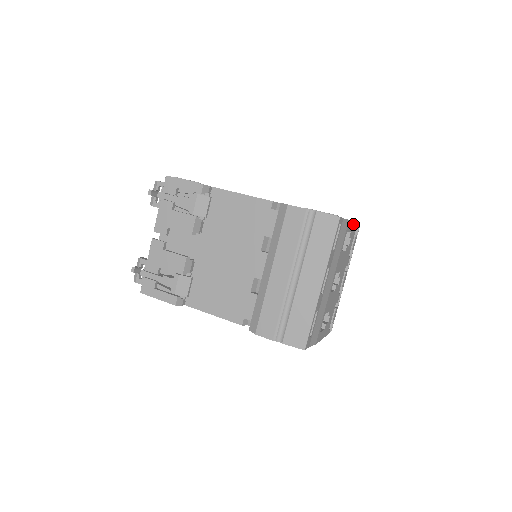
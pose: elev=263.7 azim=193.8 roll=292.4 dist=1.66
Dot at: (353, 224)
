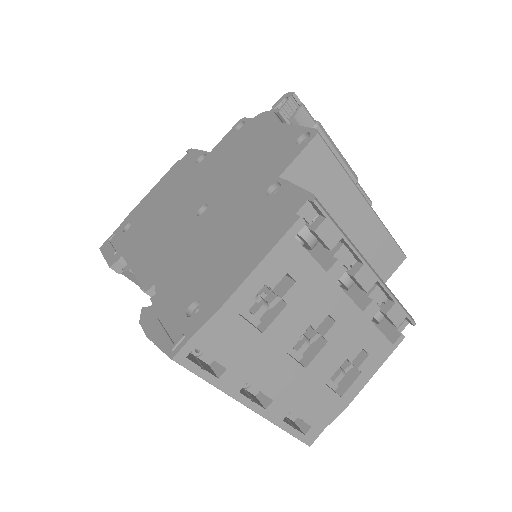
Dot at: (260, 268)
